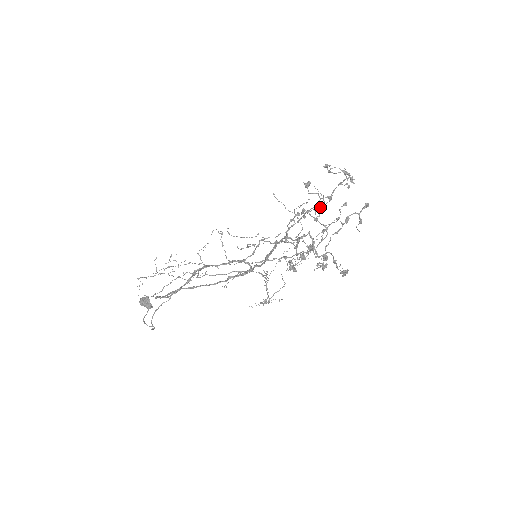
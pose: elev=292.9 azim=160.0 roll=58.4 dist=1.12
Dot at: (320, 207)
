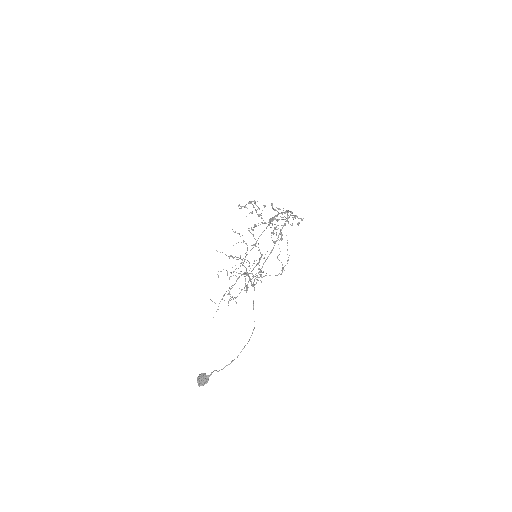
Dot at: (265, 206)
